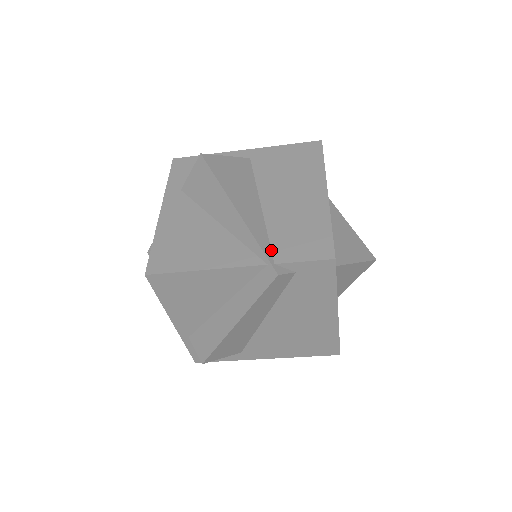
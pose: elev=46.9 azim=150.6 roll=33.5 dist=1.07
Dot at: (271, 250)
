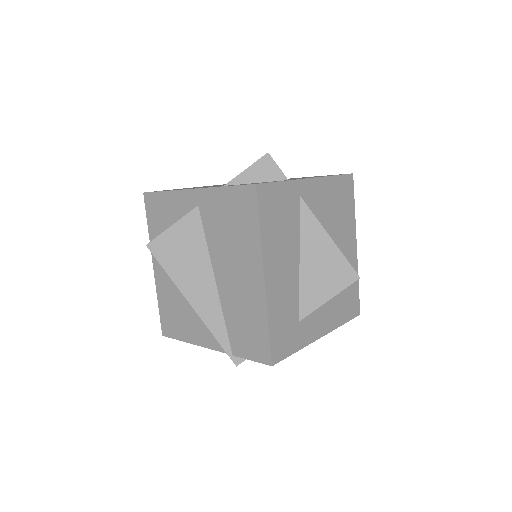
Dot at: (229, 340)
